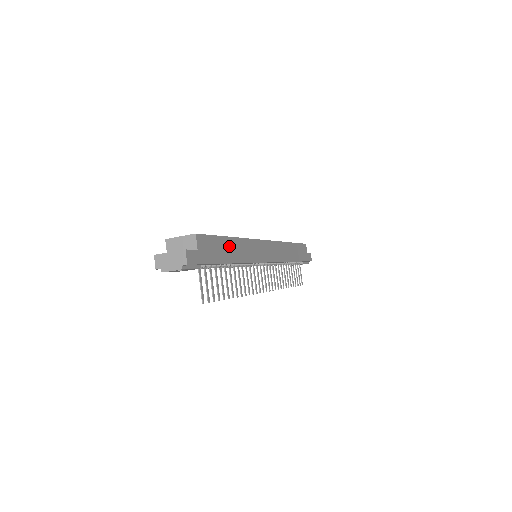
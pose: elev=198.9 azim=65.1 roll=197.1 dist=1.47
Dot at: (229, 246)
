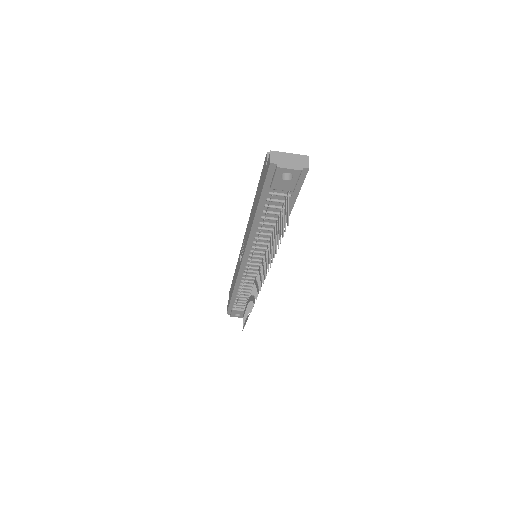
Dot at: occluded
